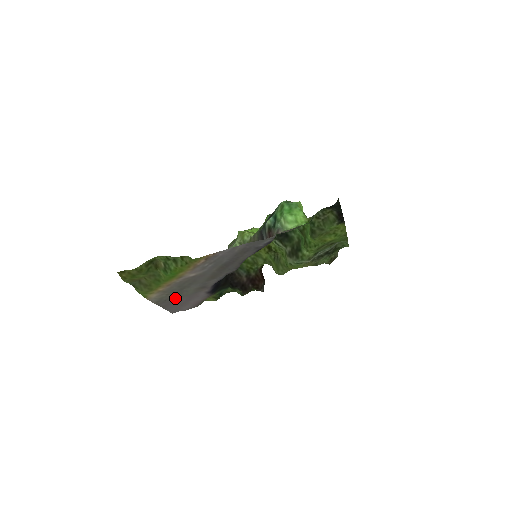
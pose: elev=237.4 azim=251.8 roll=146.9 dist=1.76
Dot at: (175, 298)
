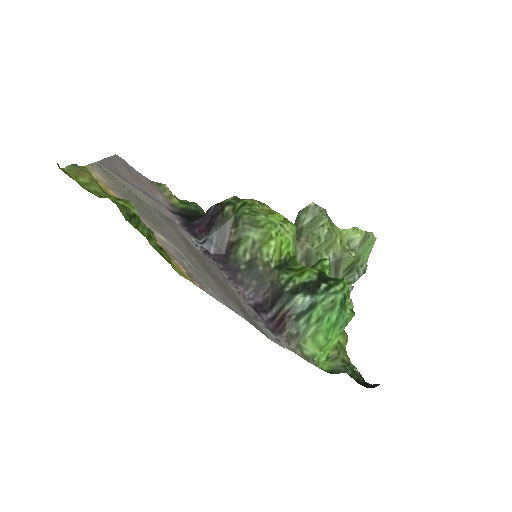
Dot at: (127, 184)
